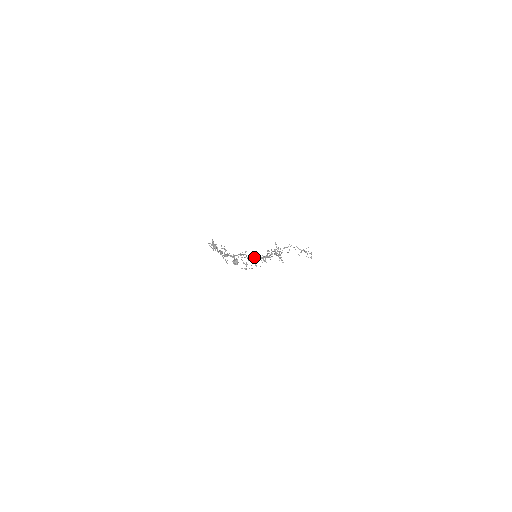
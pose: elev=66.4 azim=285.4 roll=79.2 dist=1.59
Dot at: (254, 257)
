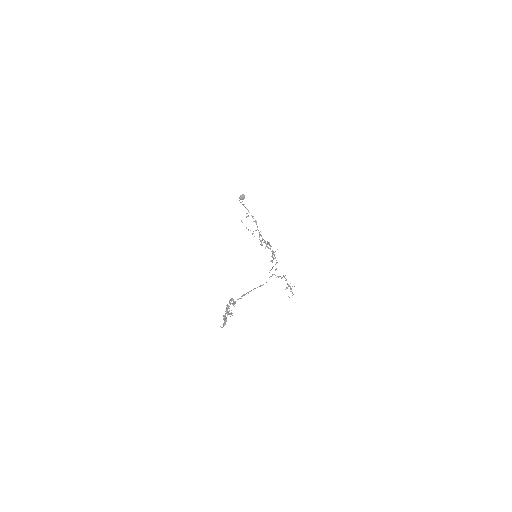
Dot at: occluded
